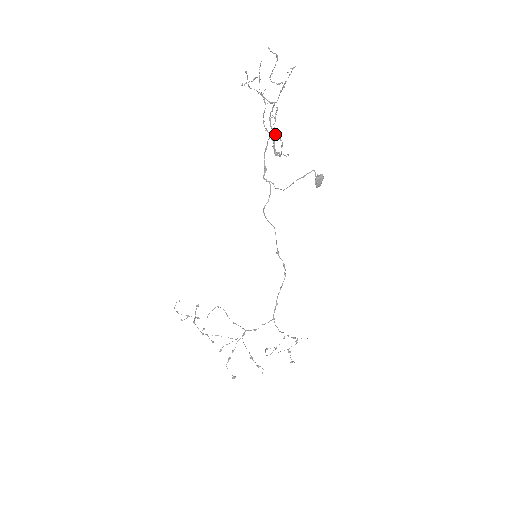
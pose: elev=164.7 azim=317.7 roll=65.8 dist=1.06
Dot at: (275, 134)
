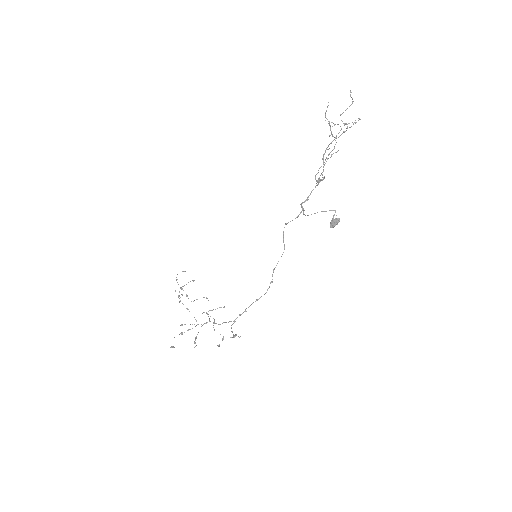
Dot at: (323, 161)
